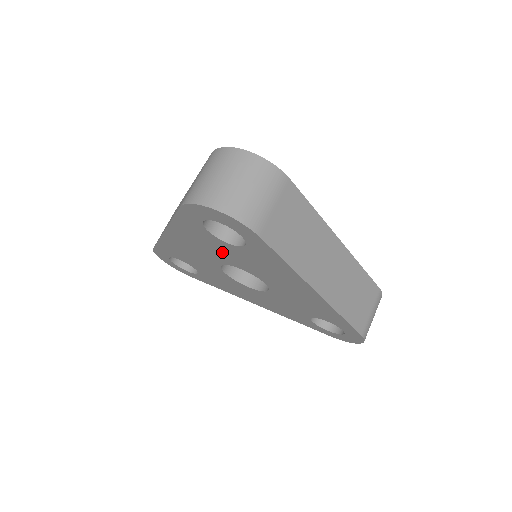
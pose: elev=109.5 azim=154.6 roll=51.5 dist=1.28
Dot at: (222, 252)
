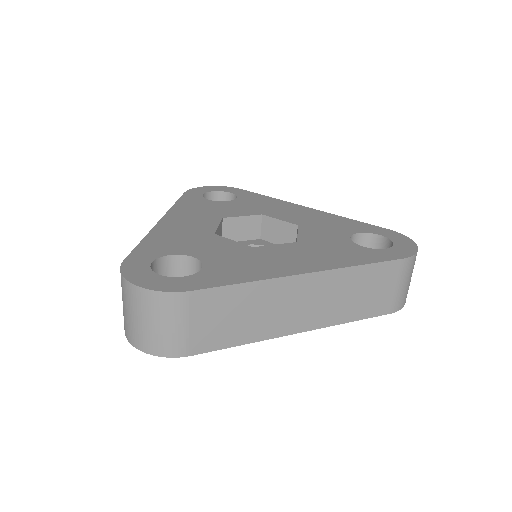
Dot at: occluded
